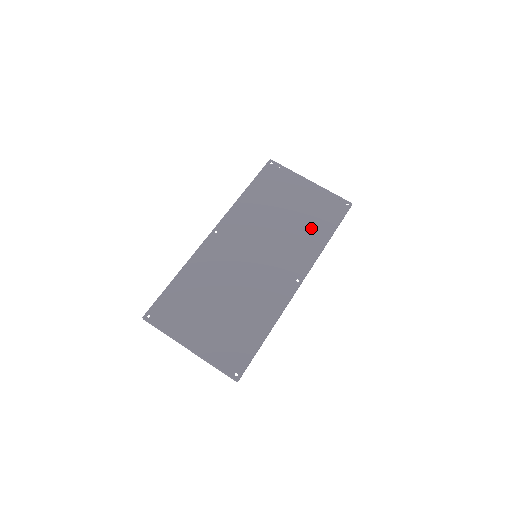
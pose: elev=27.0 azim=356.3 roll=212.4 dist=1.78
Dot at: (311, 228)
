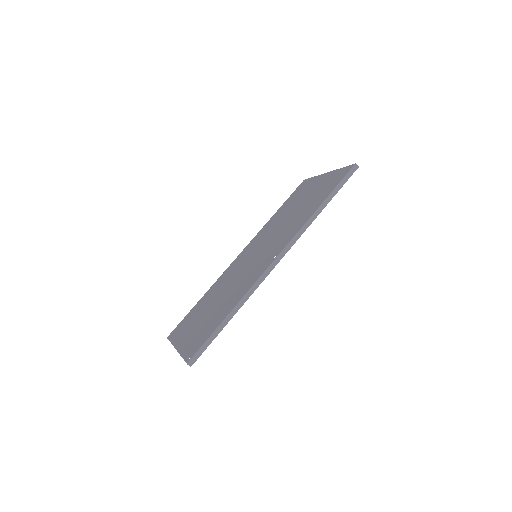
Dot at: (308, 208)
